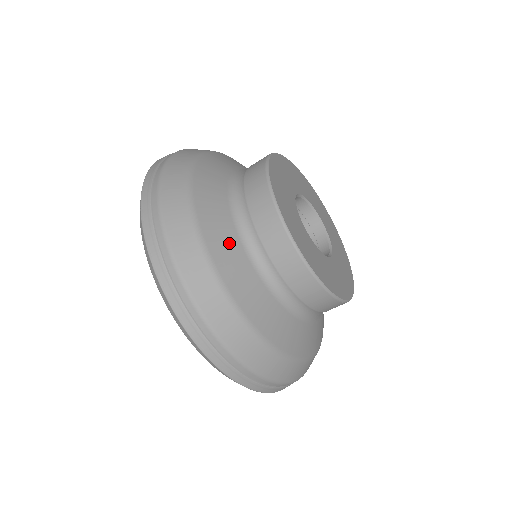
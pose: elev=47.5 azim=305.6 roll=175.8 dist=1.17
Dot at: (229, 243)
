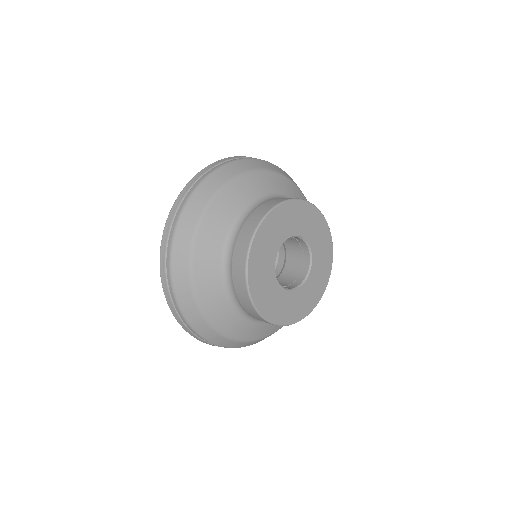
Dot at: (240, 325)
